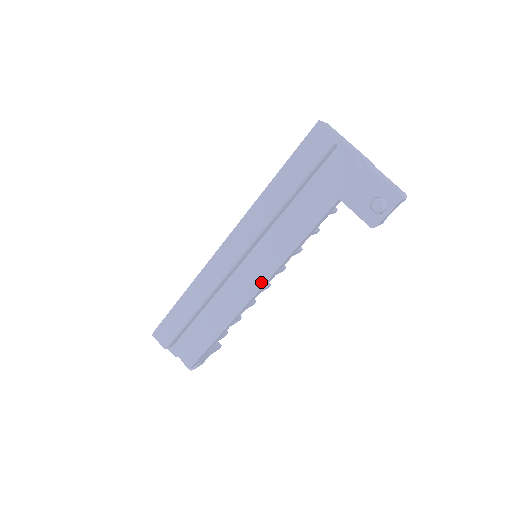
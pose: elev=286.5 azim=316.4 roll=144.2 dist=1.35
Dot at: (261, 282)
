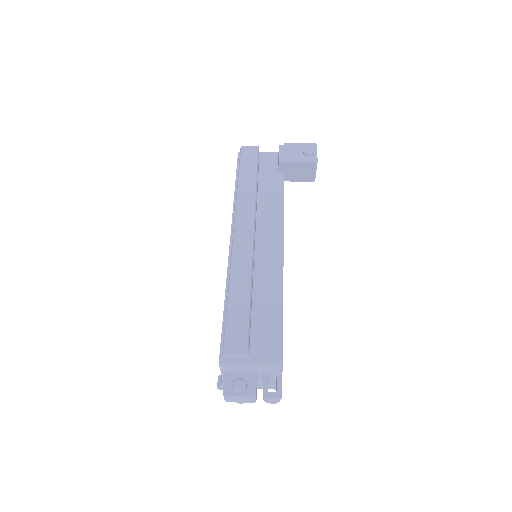
Dot at: (280, 245)
